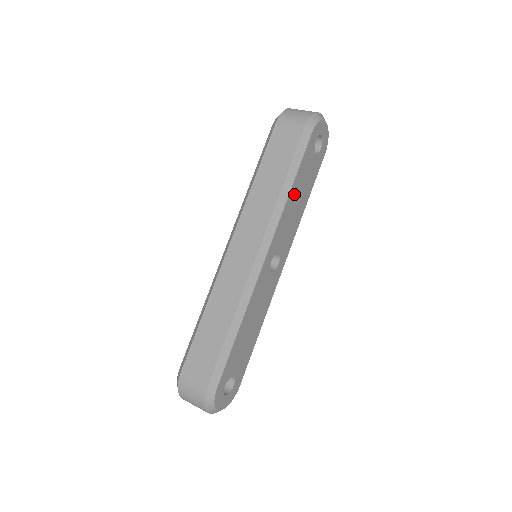
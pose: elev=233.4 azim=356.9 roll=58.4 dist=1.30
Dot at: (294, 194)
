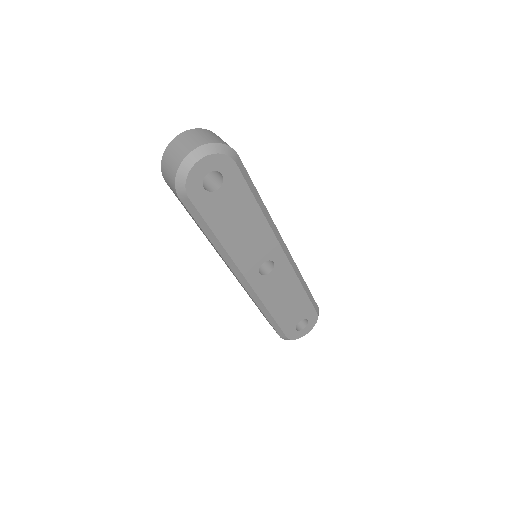
Dot at: (230, 235)
